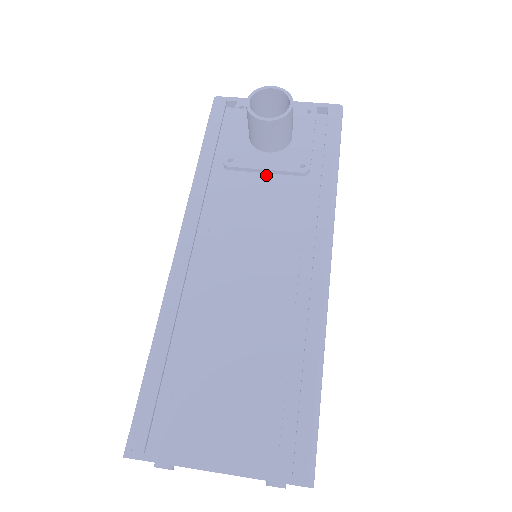
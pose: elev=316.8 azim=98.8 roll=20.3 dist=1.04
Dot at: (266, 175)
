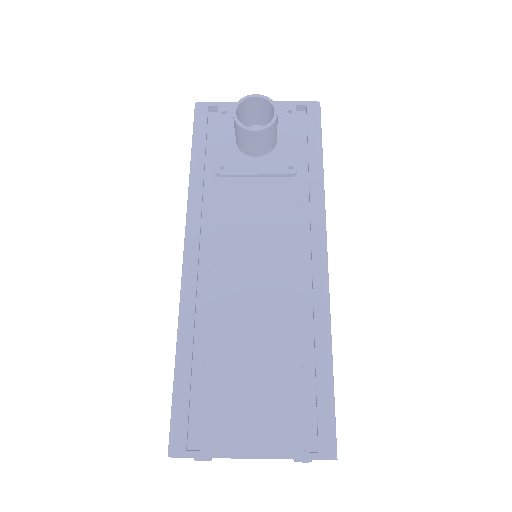
Dot at: (257, 179)
